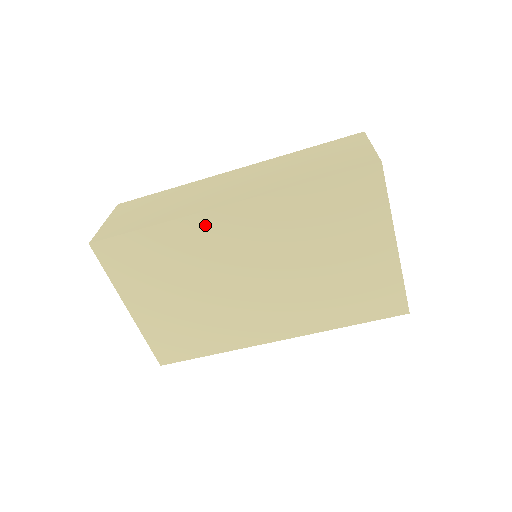
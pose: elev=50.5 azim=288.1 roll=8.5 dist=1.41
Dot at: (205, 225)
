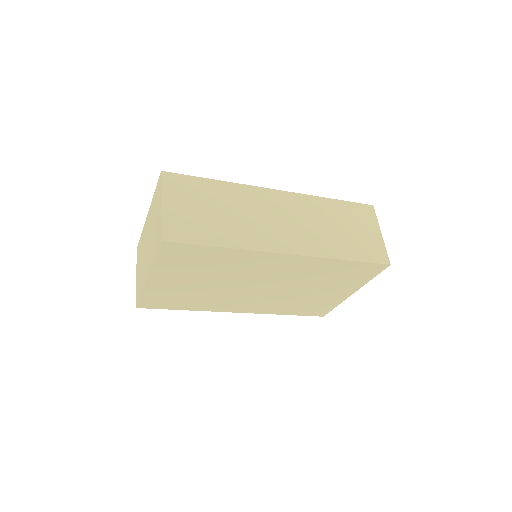
Dot at: (263, 258)
